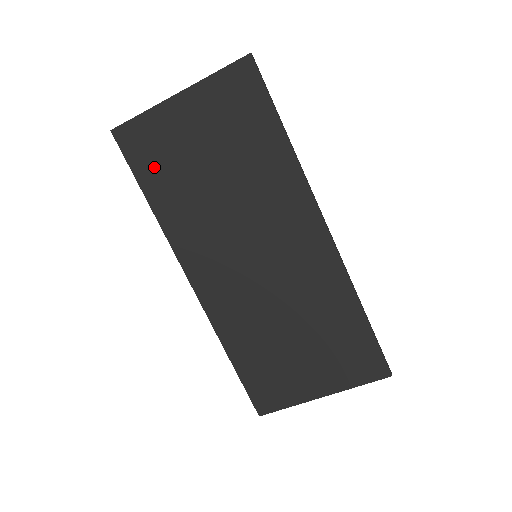
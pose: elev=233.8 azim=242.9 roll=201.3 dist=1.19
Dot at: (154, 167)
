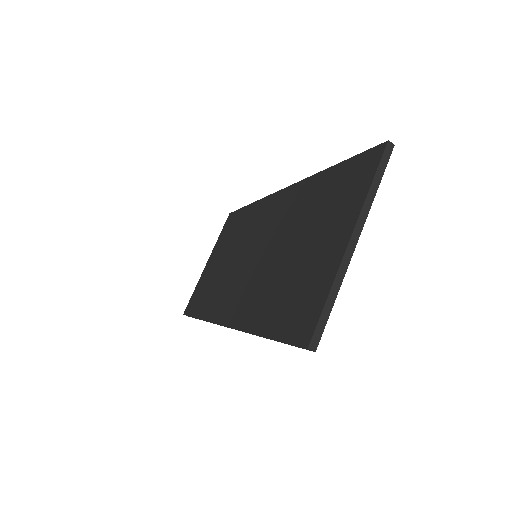
Dot at: (200, 299)
